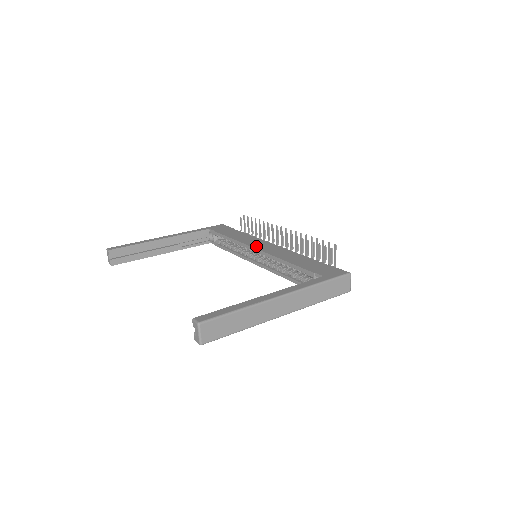
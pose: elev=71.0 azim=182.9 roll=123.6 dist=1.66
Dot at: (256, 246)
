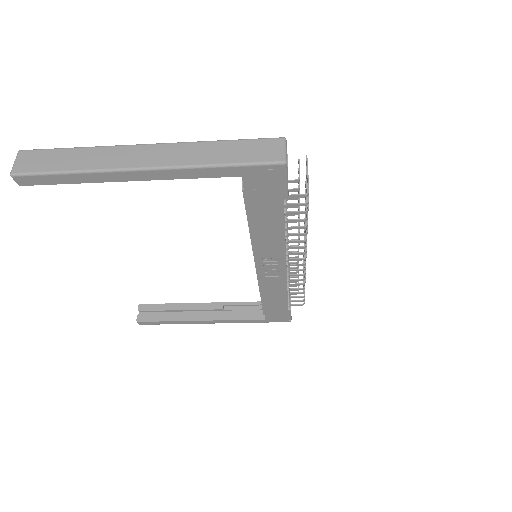
Dot at: occluded
